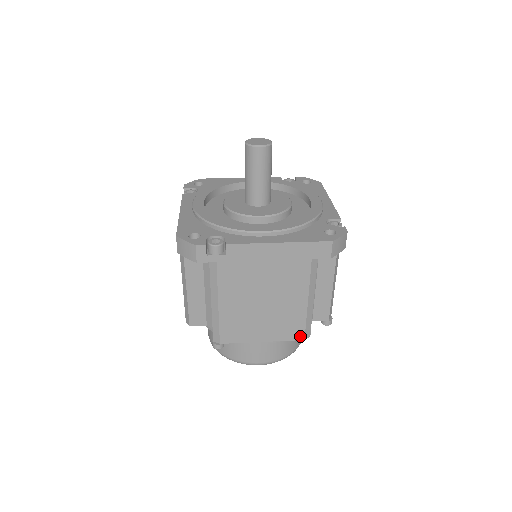
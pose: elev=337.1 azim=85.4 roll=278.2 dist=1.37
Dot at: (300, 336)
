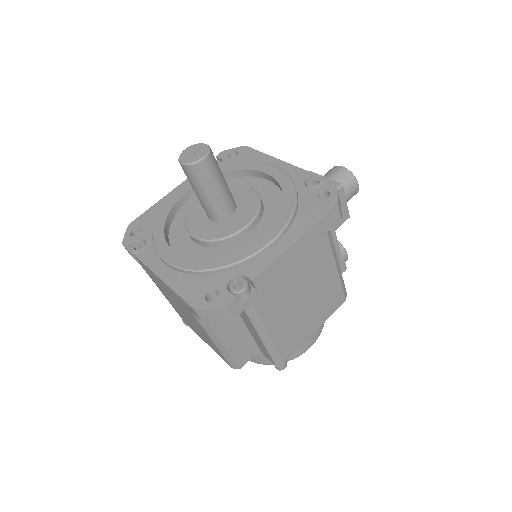
Dot at: (227, 362)
